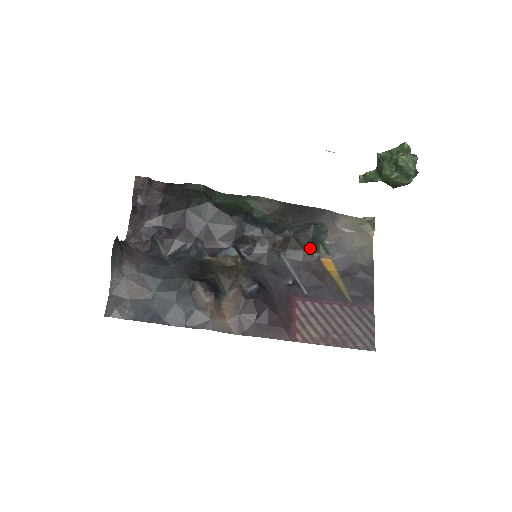
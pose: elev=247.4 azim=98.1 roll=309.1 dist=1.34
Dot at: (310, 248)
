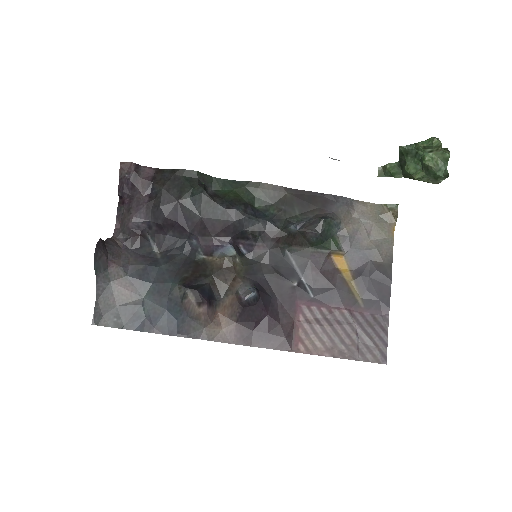
Dot at: (319, 244)
